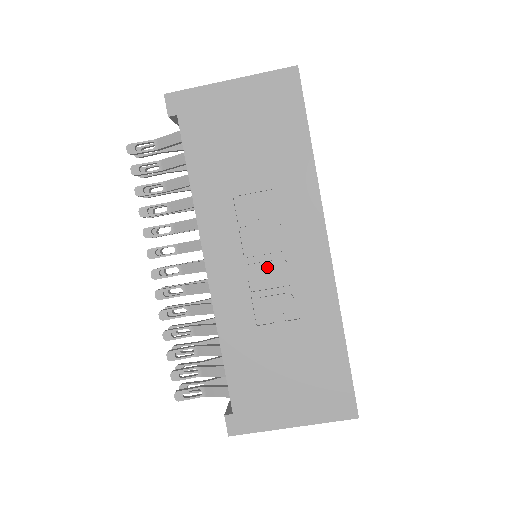
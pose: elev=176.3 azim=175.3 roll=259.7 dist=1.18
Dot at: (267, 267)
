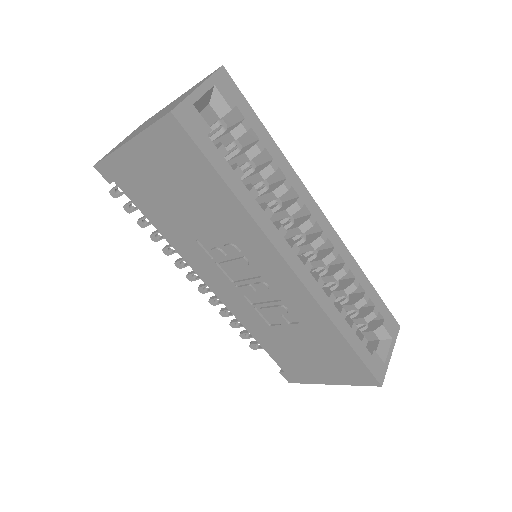
Dot at: (254, 287)
